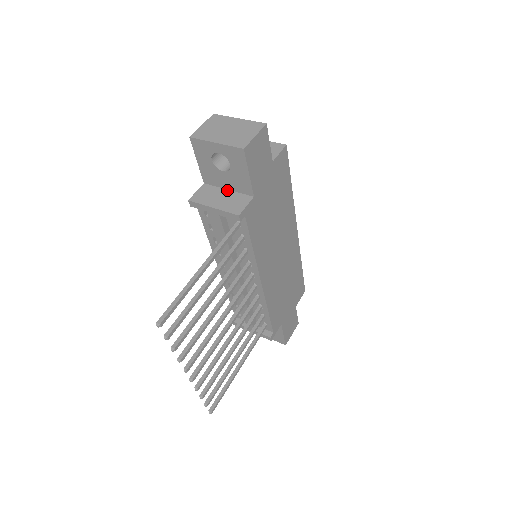
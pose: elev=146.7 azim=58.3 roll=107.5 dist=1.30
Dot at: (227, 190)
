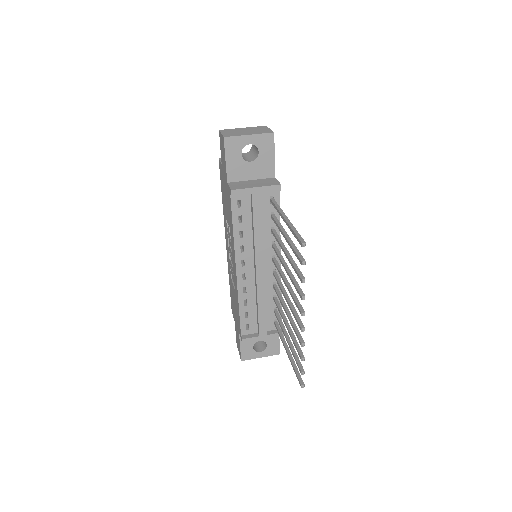
Dot at: (251, 180)
